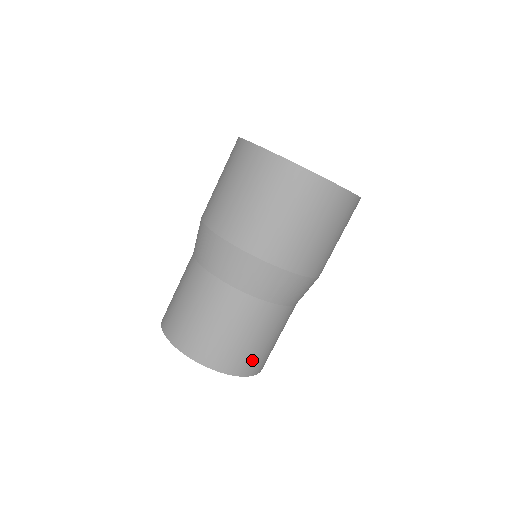
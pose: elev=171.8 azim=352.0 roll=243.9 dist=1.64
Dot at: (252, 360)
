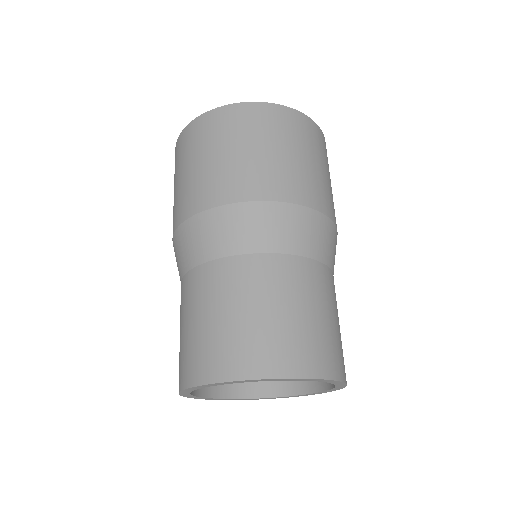
Dot at: (342, 355)
